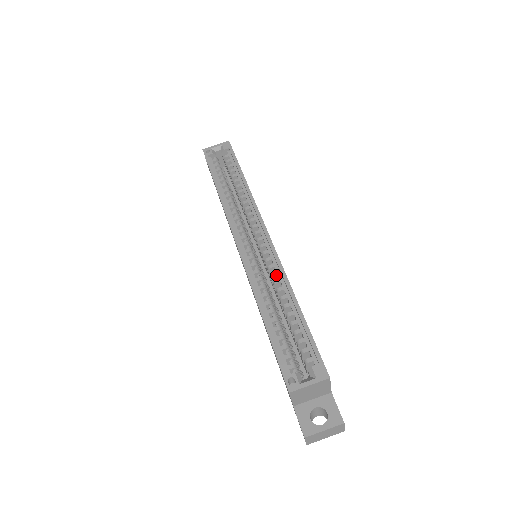
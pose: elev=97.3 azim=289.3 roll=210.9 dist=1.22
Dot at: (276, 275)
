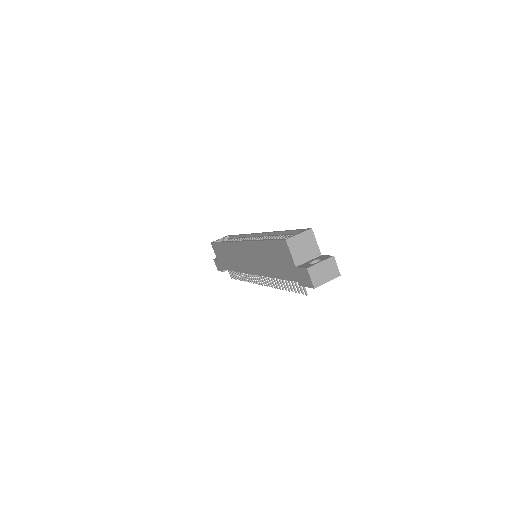
Dot at: occluded
